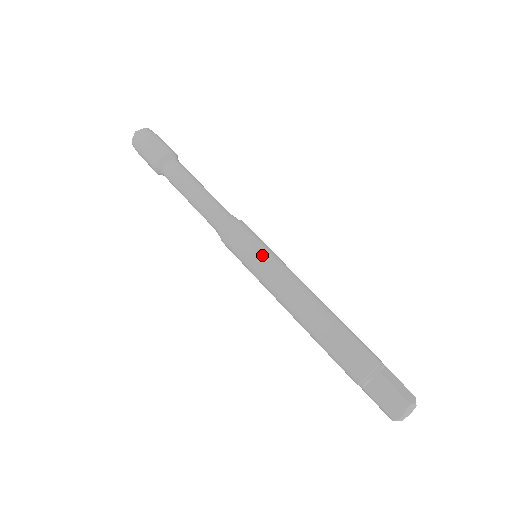
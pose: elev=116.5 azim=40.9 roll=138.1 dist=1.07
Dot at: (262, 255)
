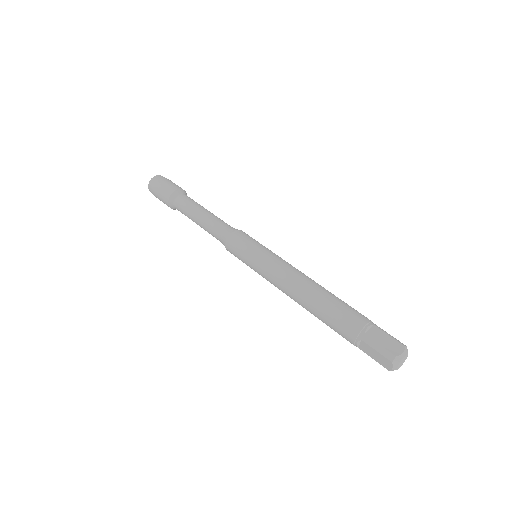
Dot at: (255, 257)
